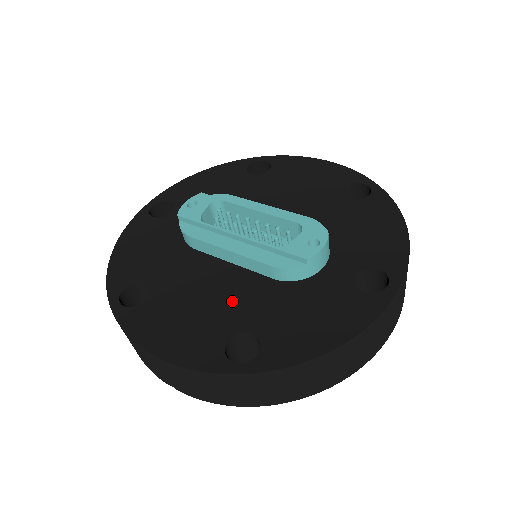
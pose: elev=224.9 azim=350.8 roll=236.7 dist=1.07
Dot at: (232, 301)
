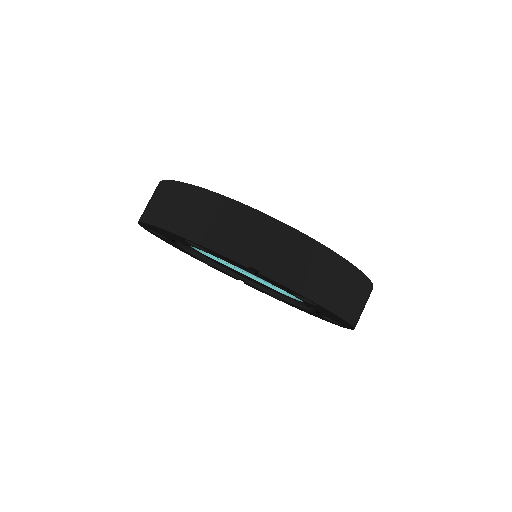
Dot at: occluded
